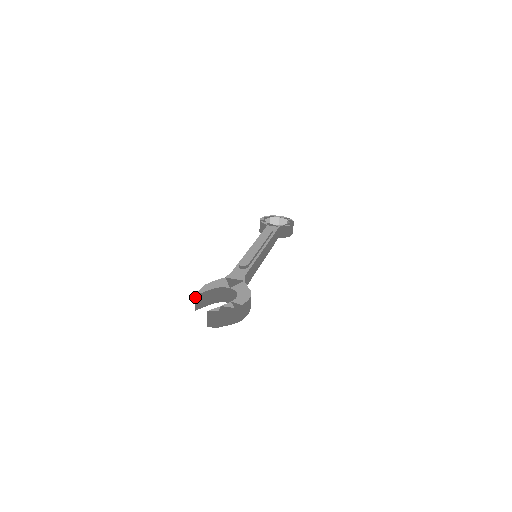
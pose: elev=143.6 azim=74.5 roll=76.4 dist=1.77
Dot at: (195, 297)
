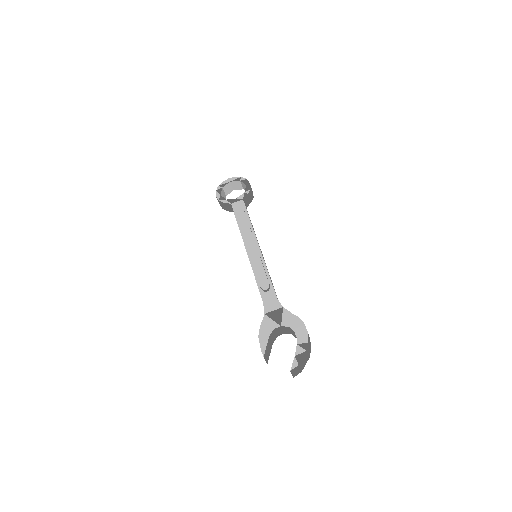
Dot at: (264, 358)
